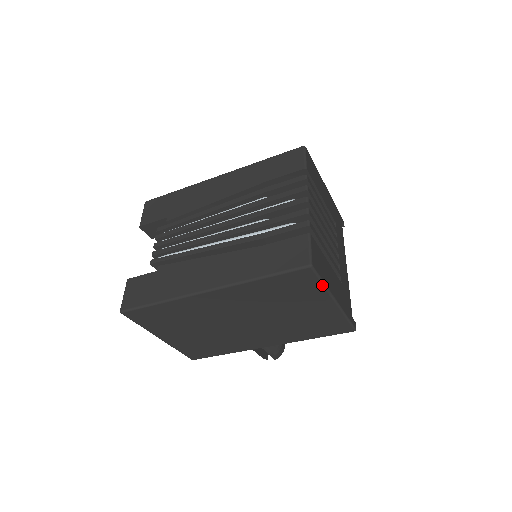
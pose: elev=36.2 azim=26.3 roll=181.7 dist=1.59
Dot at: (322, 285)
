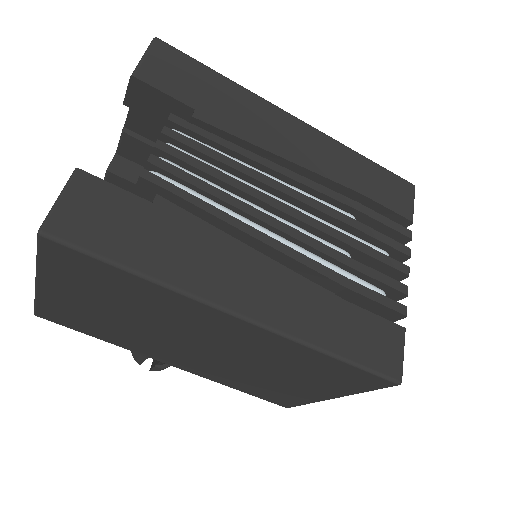
Dot at: (364, 391)
